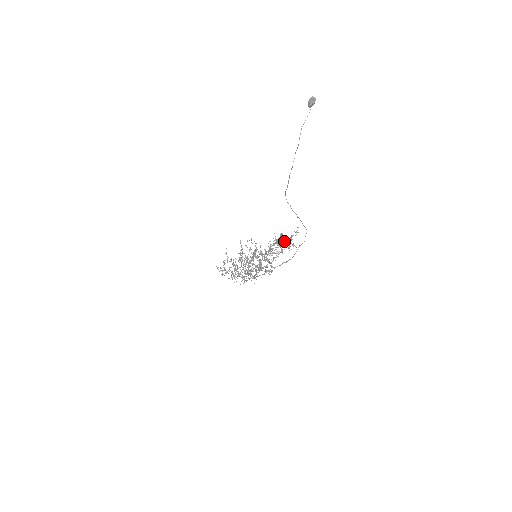
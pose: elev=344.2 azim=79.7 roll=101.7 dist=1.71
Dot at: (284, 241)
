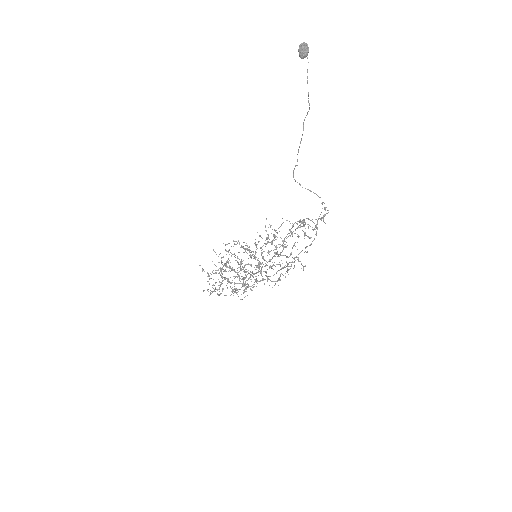
Dot at: occluded
